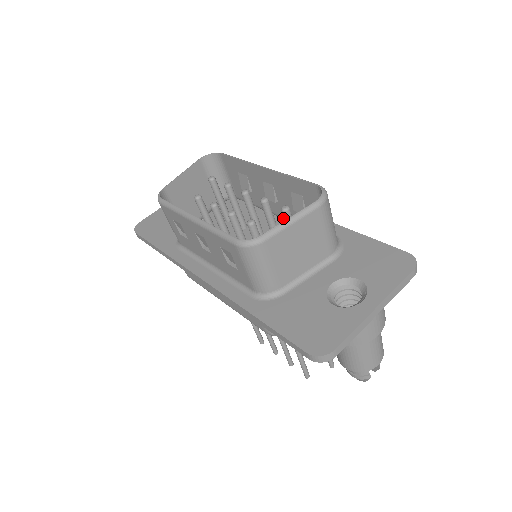
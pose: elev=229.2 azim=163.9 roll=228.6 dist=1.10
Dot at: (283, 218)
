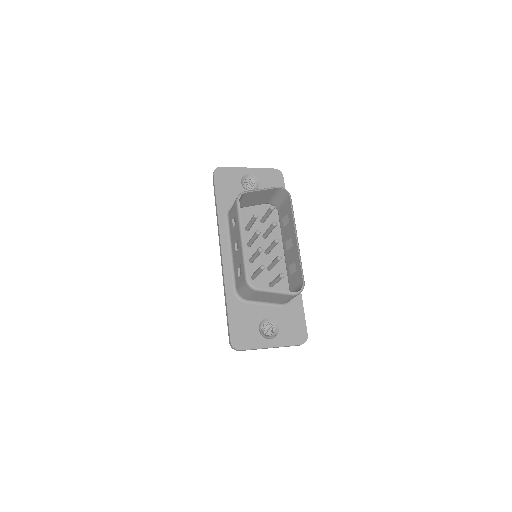
Dot at: (284, 254)
